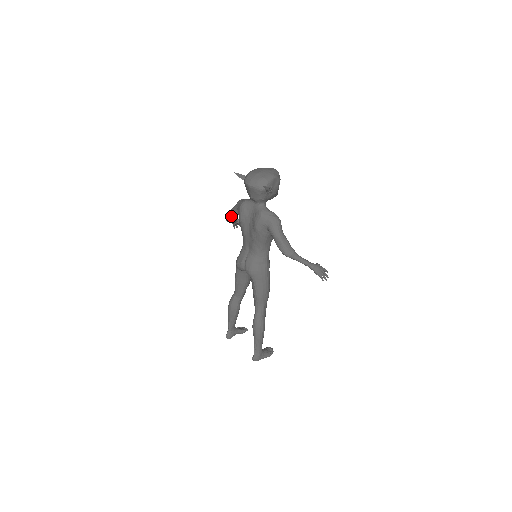
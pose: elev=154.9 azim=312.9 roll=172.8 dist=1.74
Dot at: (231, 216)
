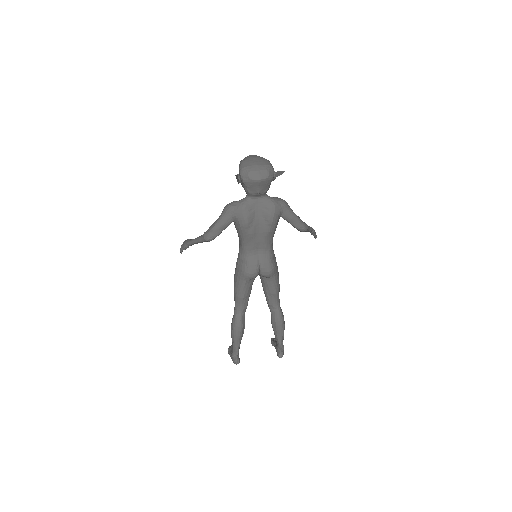
Dot at: (220, 231)
